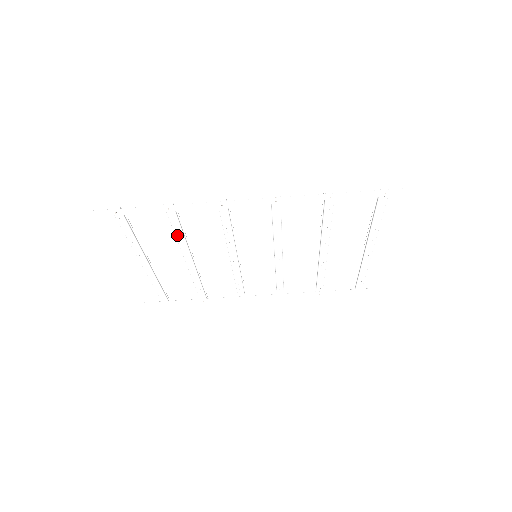
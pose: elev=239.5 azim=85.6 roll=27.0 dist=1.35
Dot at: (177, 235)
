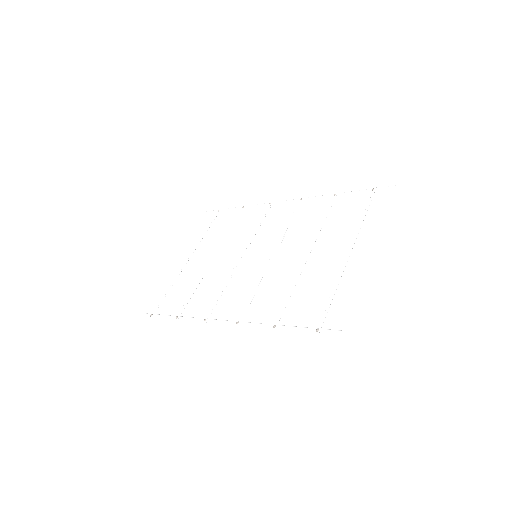
Dot at: occluded
